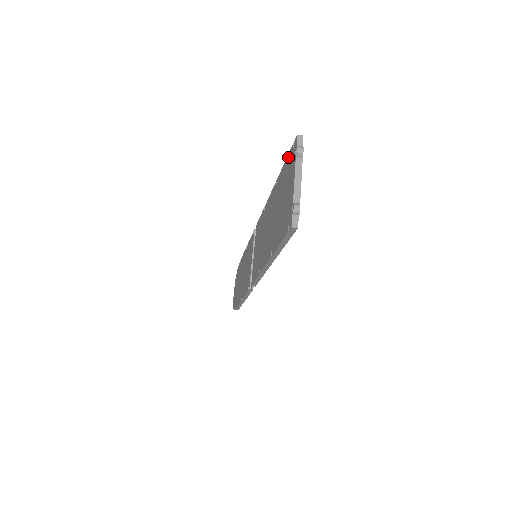
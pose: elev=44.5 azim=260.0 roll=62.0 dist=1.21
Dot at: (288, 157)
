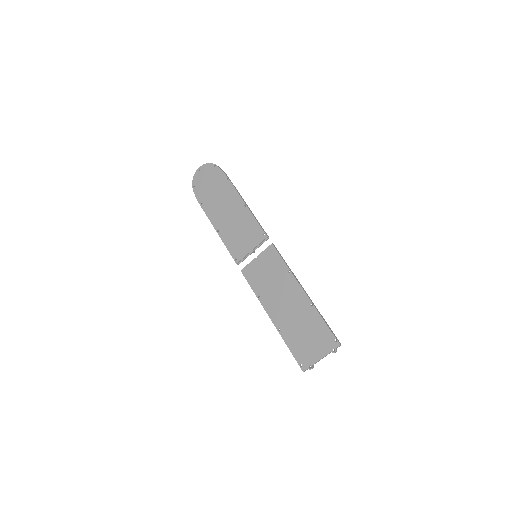
Dot at: (328, 331)
